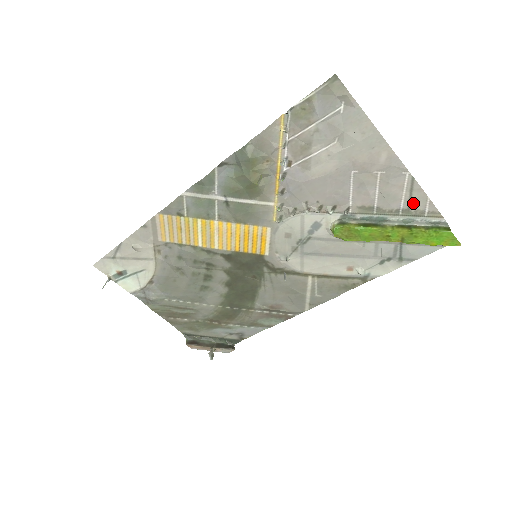
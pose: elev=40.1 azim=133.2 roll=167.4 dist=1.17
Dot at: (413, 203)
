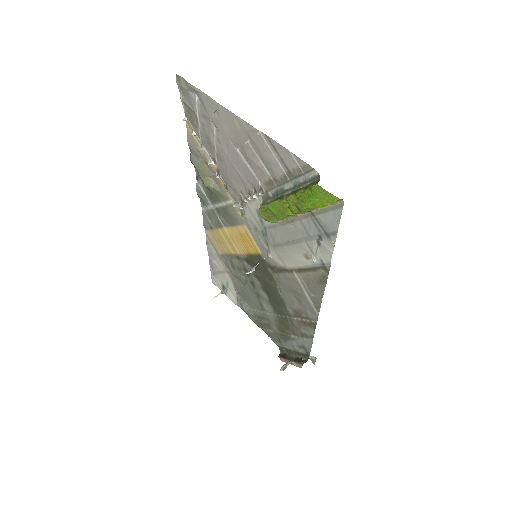
Dot at: (286, 163)
